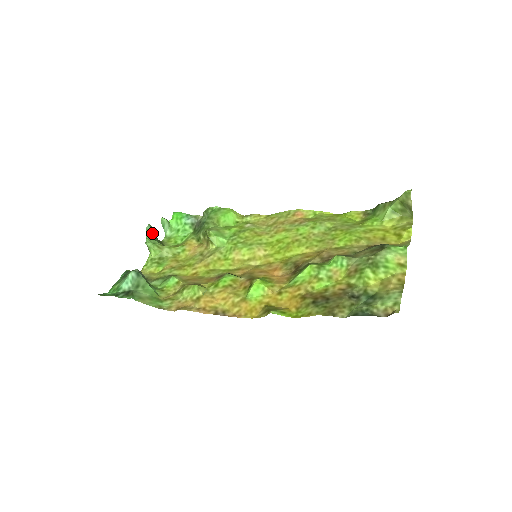
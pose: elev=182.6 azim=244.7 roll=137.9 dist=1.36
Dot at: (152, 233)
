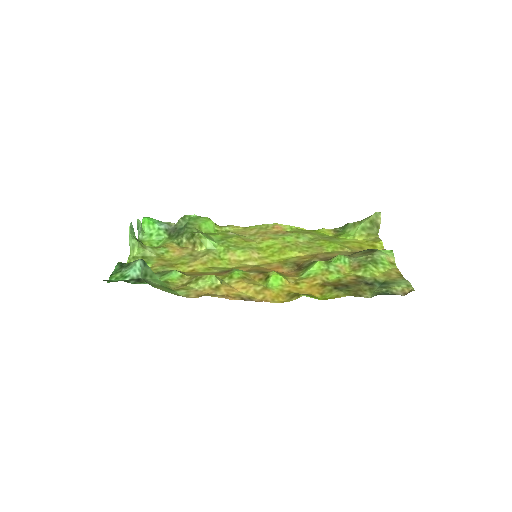
Dot at: occluded
